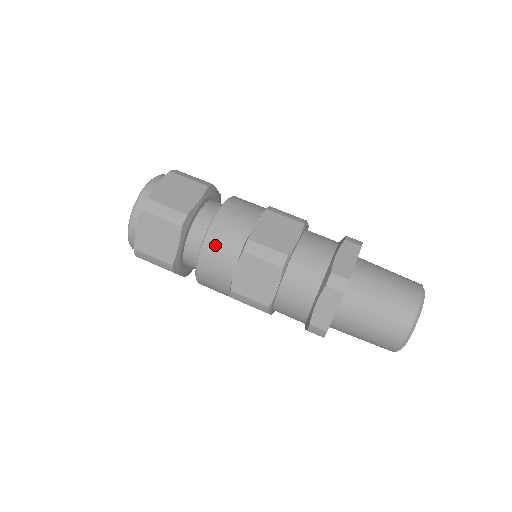
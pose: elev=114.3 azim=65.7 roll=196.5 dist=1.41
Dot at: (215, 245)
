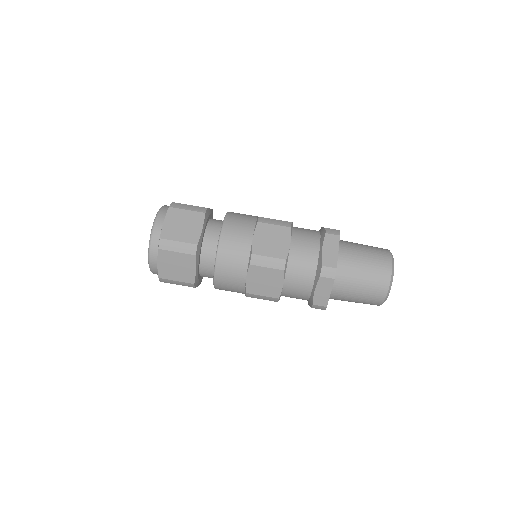
Dot at: occluded
